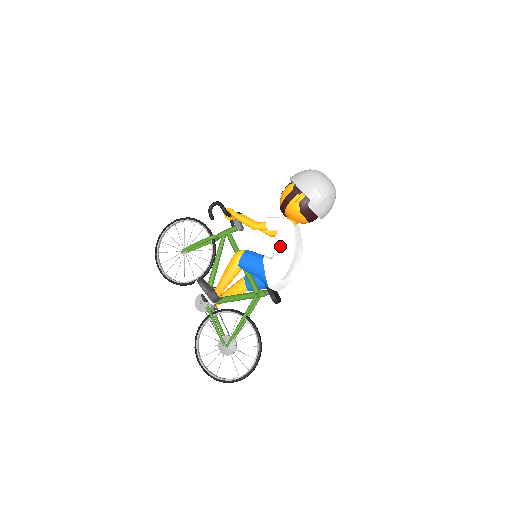
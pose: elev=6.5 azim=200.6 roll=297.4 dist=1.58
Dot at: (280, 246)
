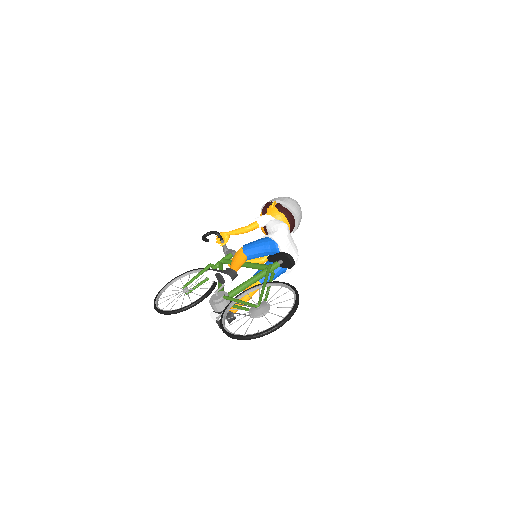
Dot at: (273, 224)
